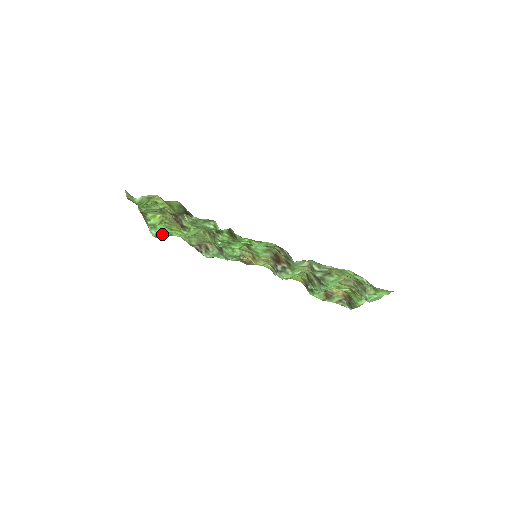
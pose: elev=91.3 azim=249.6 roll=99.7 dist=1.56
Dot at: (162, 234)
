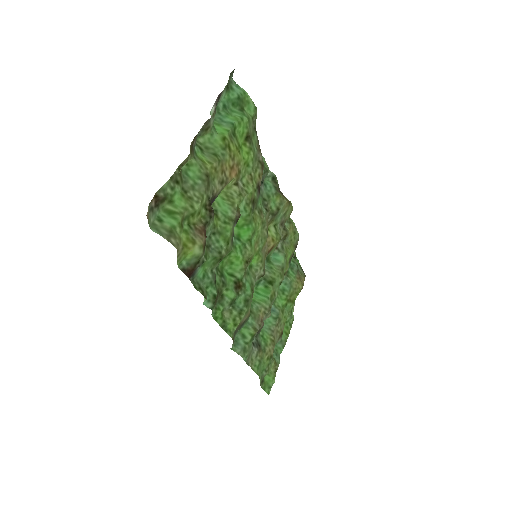
Dot at: (228, 112)
